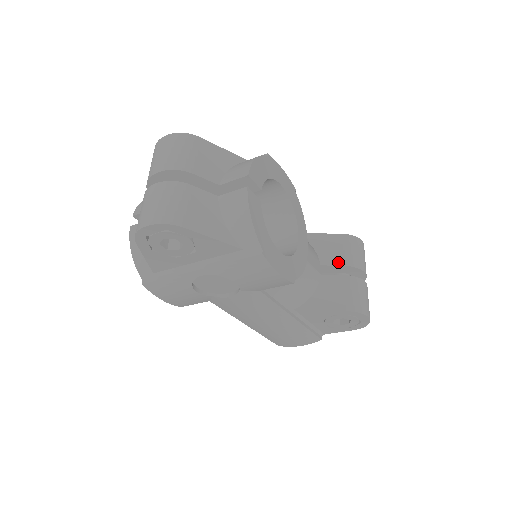
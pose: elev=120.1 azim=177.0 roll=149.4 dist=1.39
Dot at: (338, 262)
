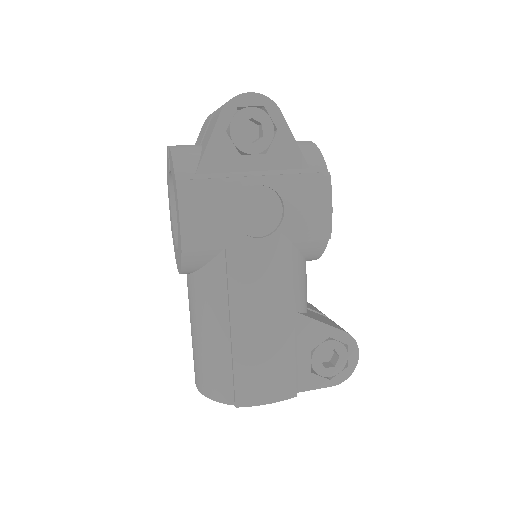
Dot at: (315, 310)
